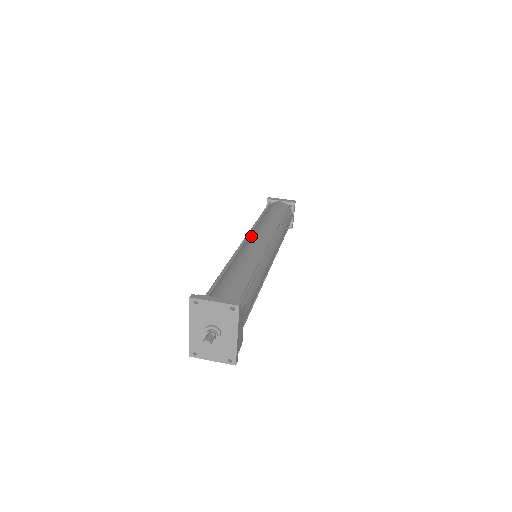
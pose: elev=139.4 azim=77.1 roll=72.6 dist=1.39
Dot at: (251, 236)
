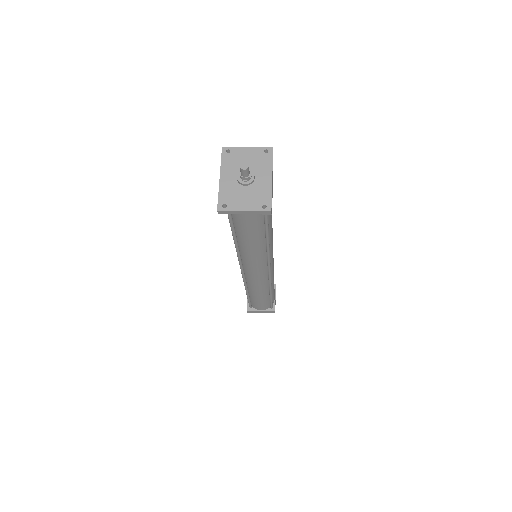
Dot at: occluded
